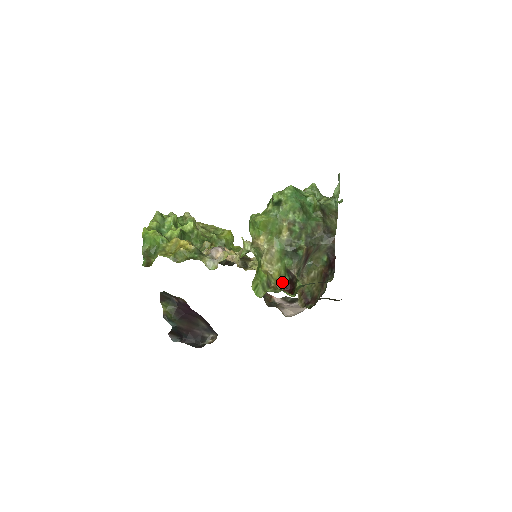
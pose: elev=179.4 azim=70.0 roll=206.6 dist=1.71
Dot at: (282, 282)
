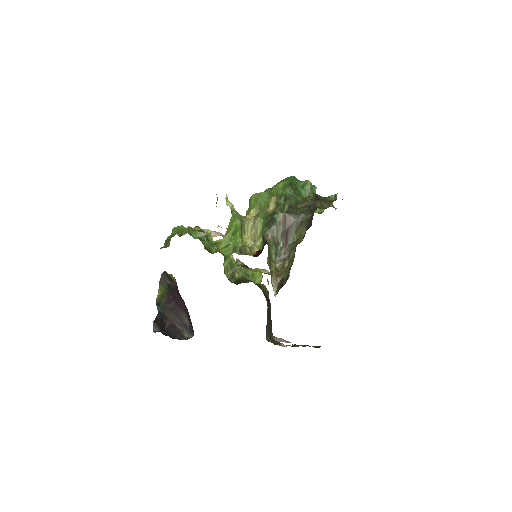
Dot at: (255, 251)
